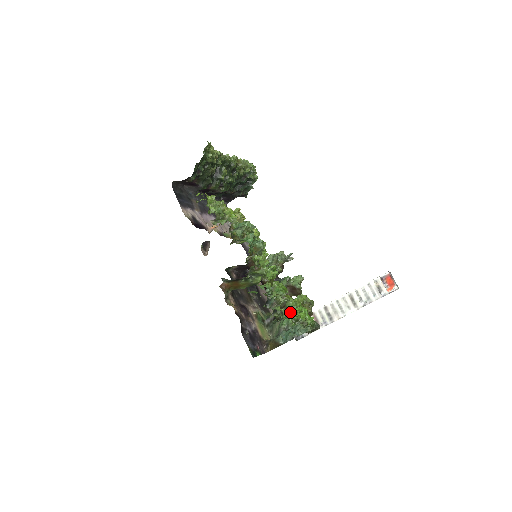
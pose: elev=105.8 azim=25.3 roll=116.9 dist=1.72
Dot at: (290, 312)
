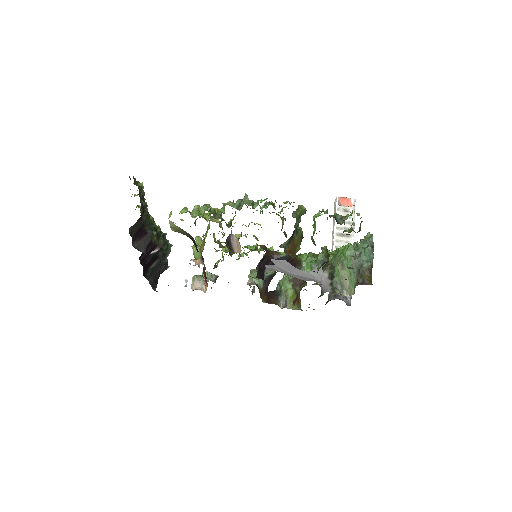
Dot at: (338, 253)
